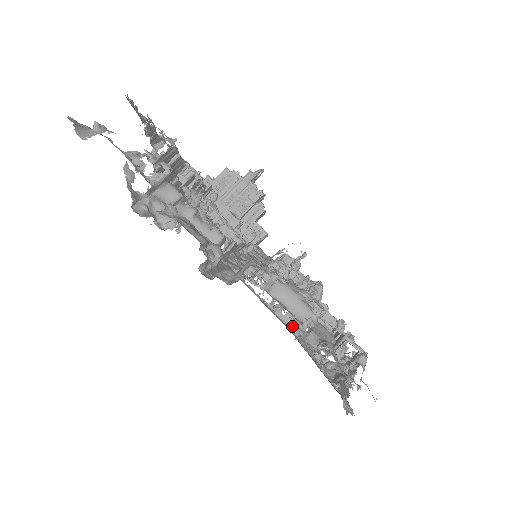
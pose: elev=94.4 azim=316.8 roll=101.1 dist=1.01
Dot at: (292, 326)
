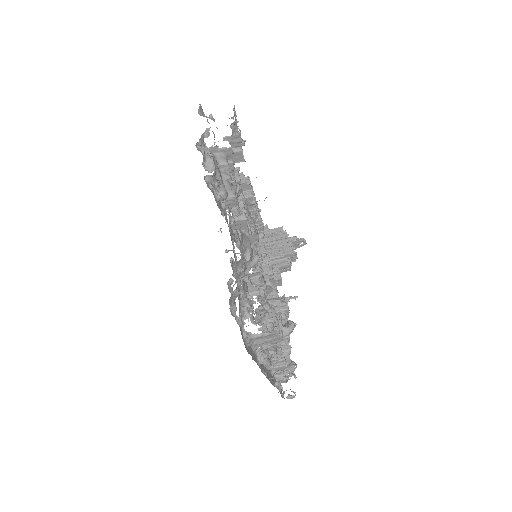
Dot at: occluded
